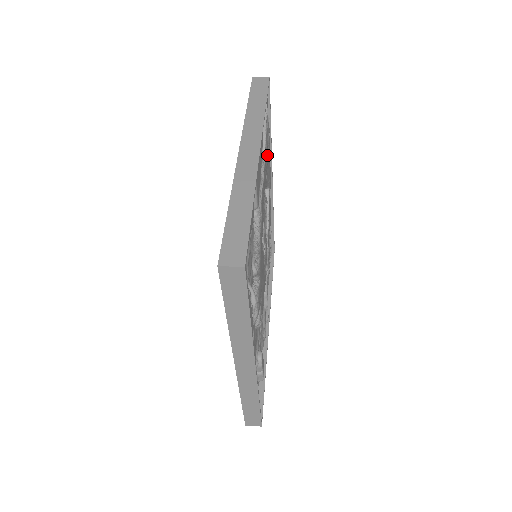
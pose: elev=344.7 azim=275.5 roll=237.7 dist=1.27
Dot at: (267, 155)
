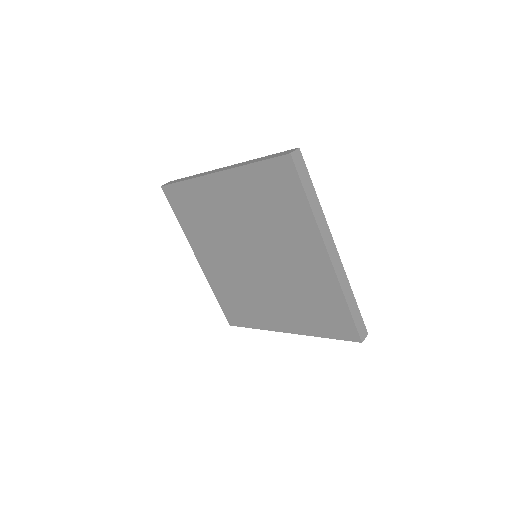
Dot at: occluded
